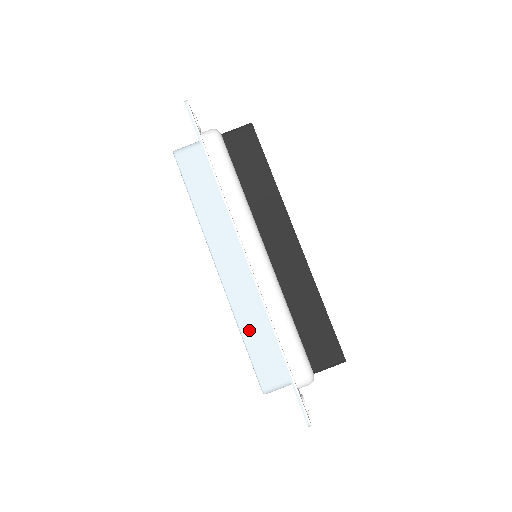
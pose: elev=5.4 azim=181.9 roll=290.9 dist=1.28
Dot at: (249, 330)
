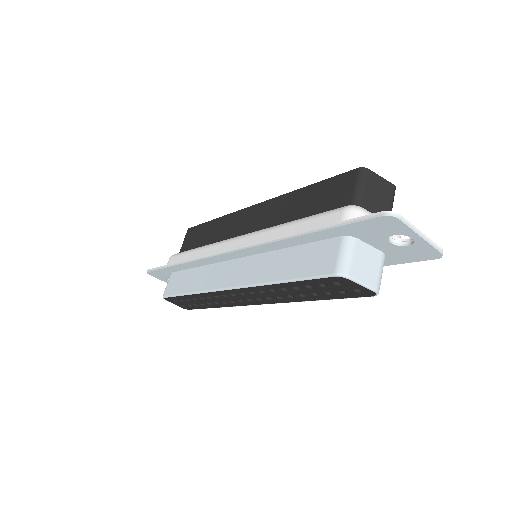
Dot at: (280, 272)
